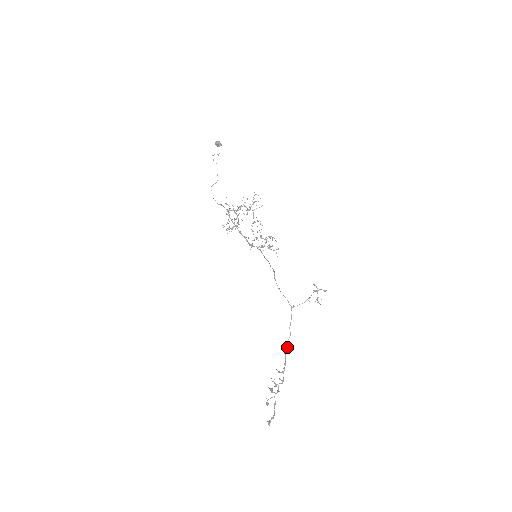
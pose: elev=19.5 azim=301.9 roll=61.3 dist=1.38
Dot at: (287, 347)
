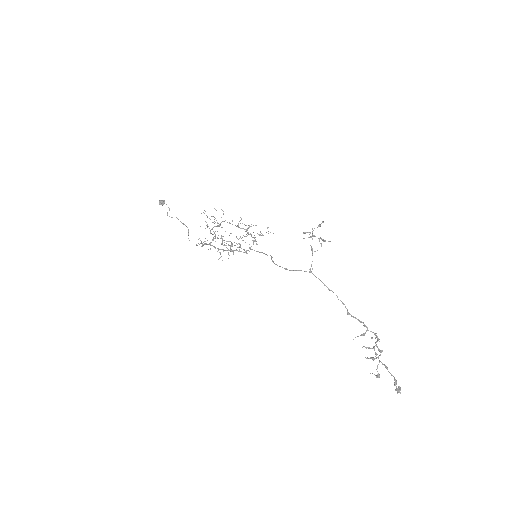
Dot at: (345, 307)
